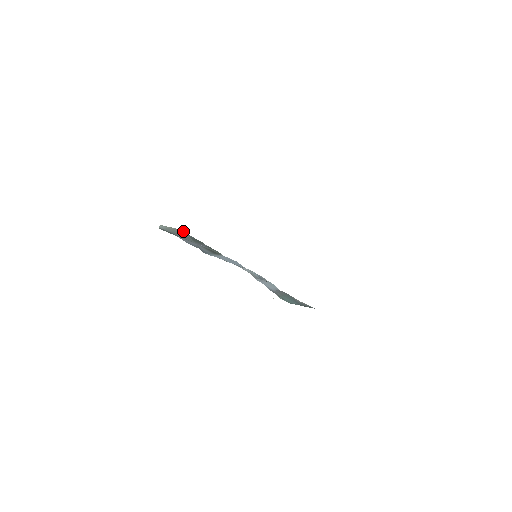
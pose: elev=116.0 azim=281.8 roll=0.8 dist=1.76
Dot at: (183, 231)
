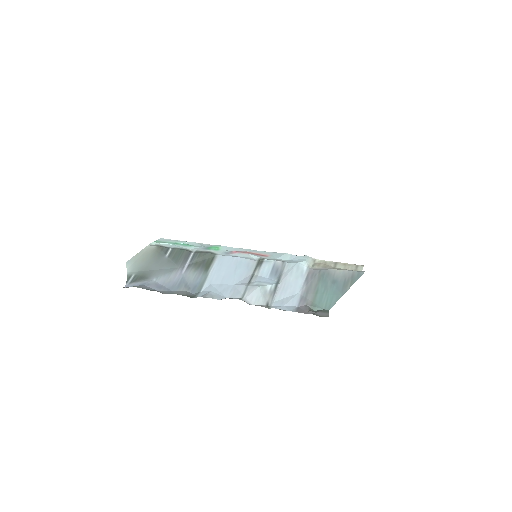
Dot at: (155, 246)
